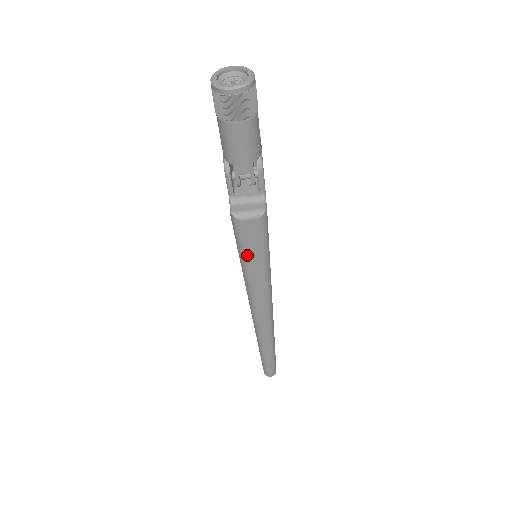
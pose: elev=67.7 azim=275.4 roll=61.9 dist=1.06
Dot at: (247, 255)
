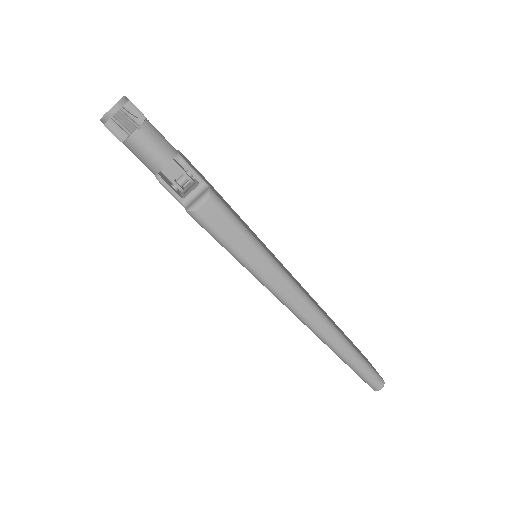
Dot at: (231, 244)
